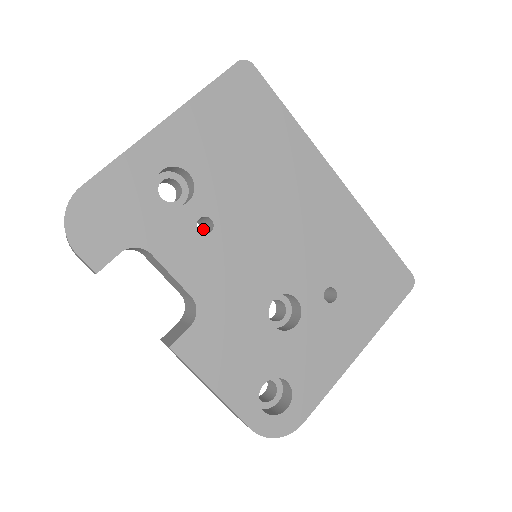
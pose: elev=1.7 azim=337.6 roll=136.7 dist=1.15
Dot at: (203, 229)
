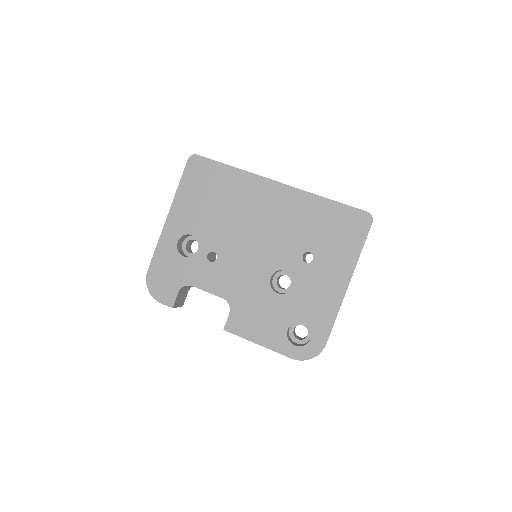
Dot at: occluded
